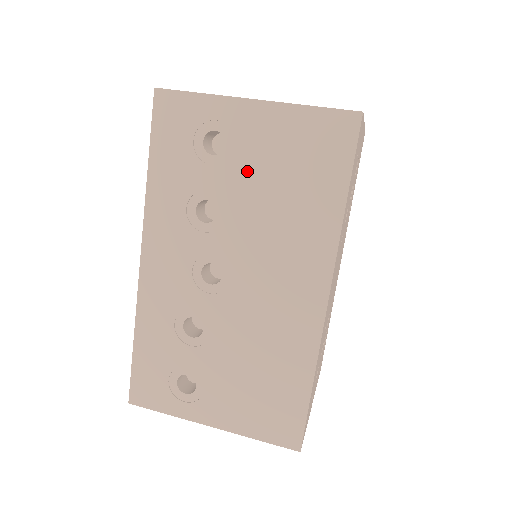
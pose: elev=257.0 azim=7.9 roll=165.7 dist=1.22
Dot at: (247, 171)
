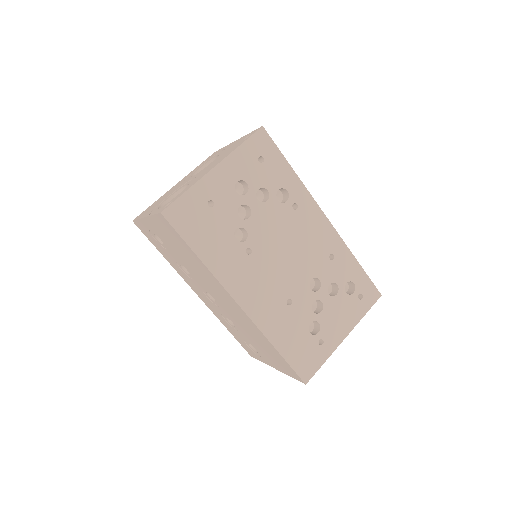
Dot at: (173, 250)
